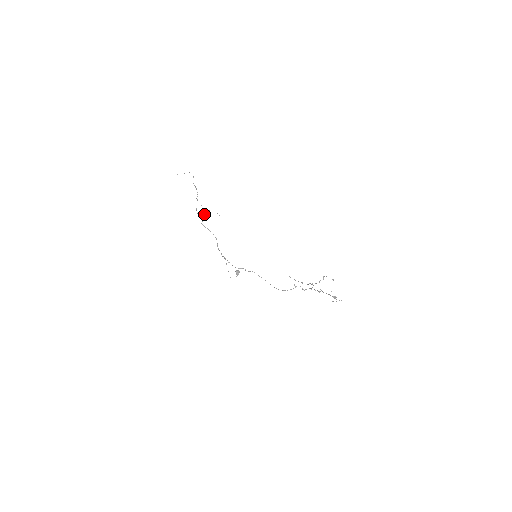
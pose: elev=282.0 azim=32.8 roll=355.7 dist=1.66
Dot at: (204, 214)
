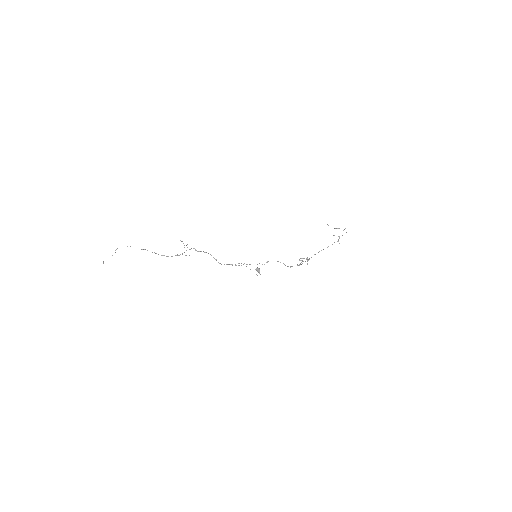
Dot at: (182, 253)
